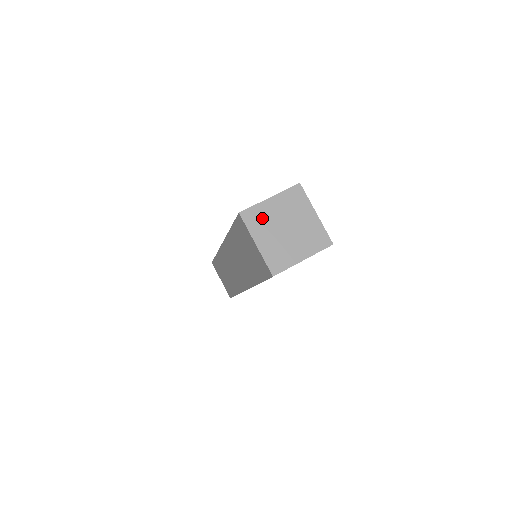
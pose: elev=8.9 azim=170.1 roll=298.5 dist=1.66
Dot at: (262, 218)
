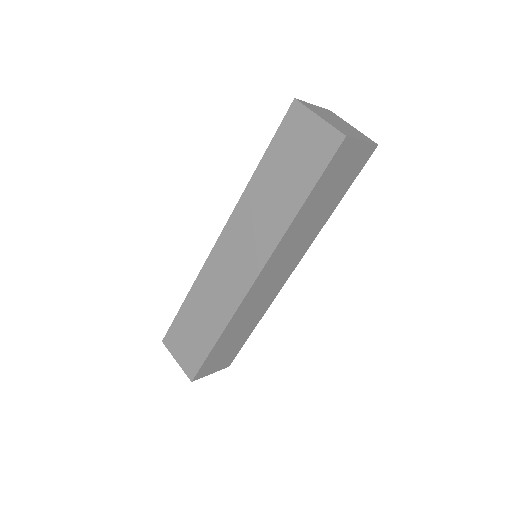
Dot at: (315, 109)
